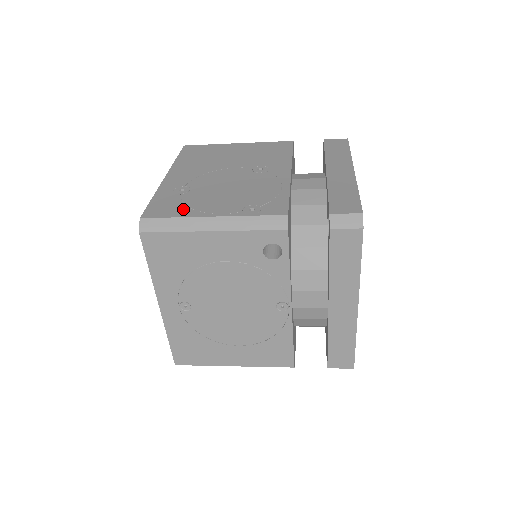
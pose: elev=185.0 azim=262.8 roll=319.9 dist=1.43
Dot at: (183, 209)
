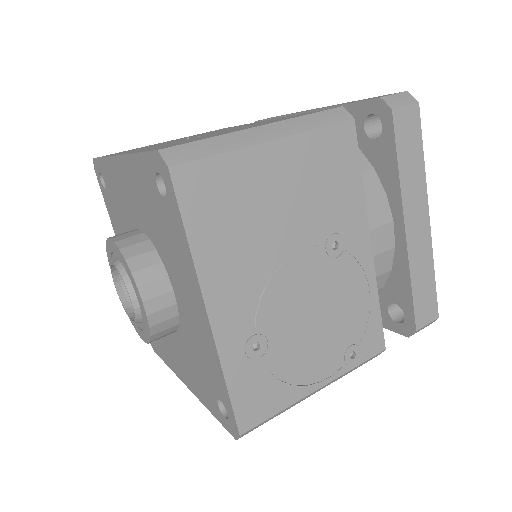
Dot at: (282, 391)
